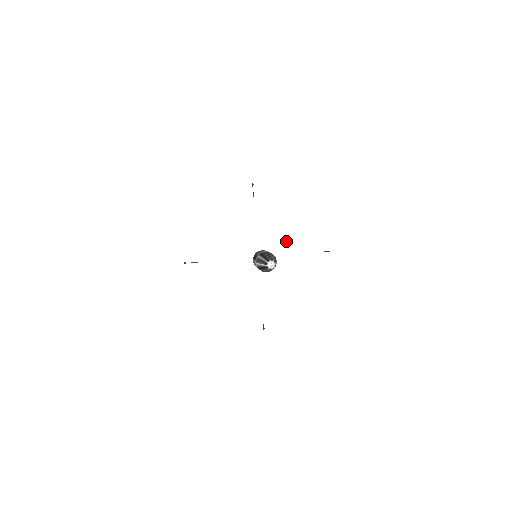
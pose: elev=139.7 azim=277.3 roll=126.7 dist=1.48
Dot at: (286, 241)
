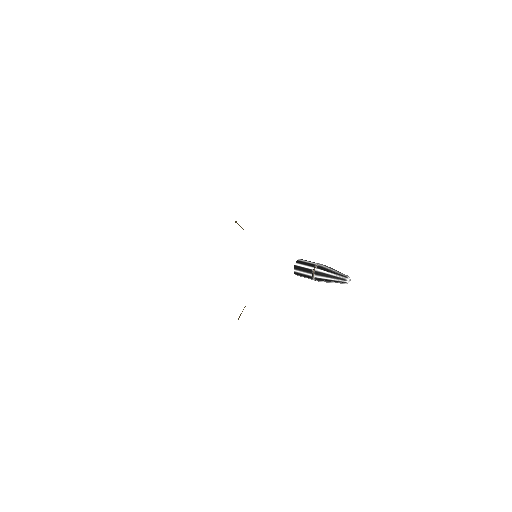
Dot at: (302, 241)
